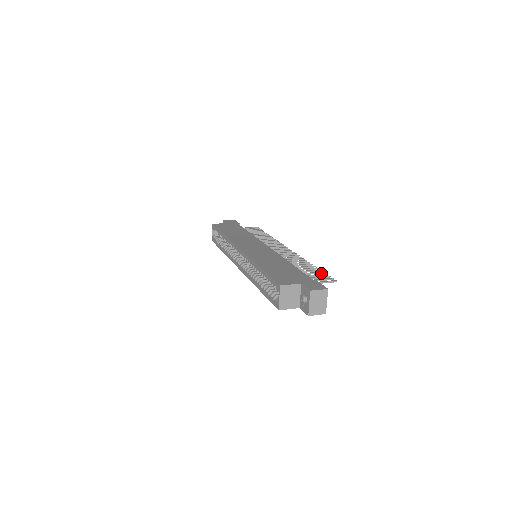
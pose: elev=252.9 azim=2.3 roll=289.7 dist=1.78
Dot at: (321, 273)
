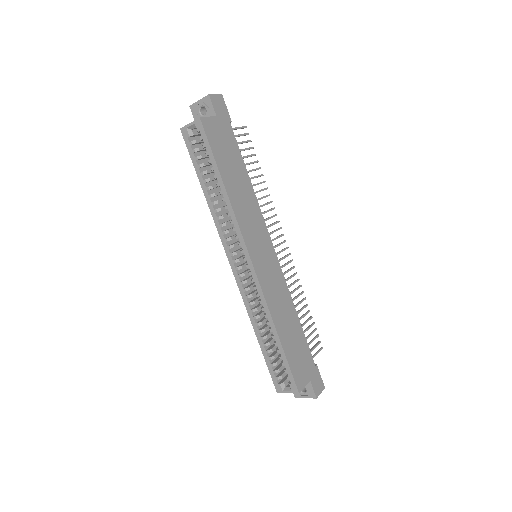
Dot at: (312, 325)
